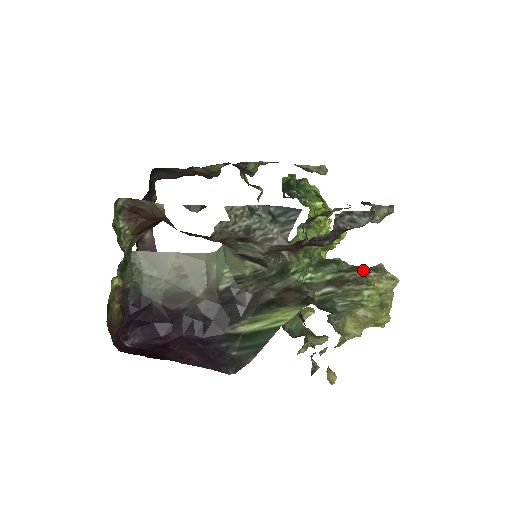
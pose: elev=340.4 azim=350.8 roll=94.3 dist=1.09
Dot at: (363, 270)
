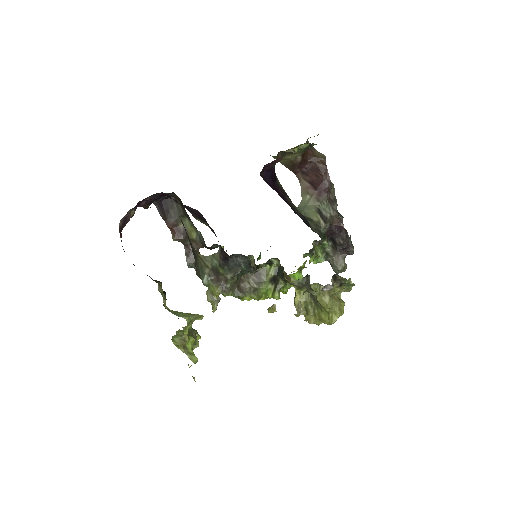
Dot at: occluded
